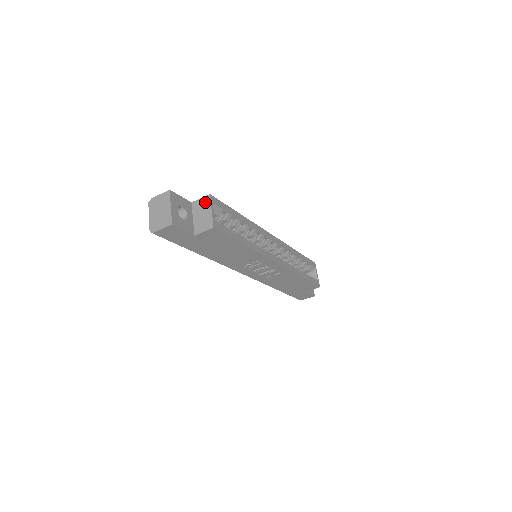
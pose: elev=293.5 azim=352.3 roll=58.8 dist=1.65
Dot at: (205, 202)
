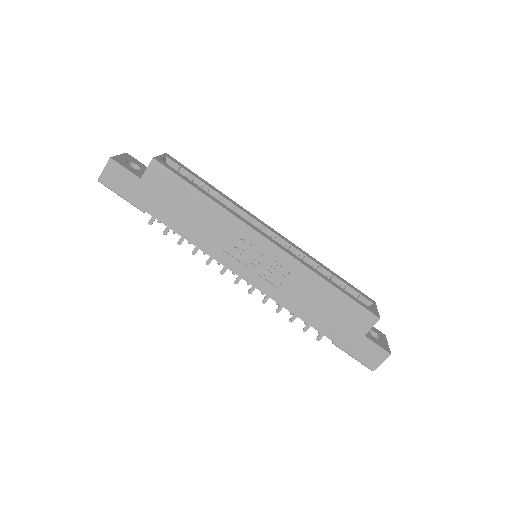
Dot at: occluded
